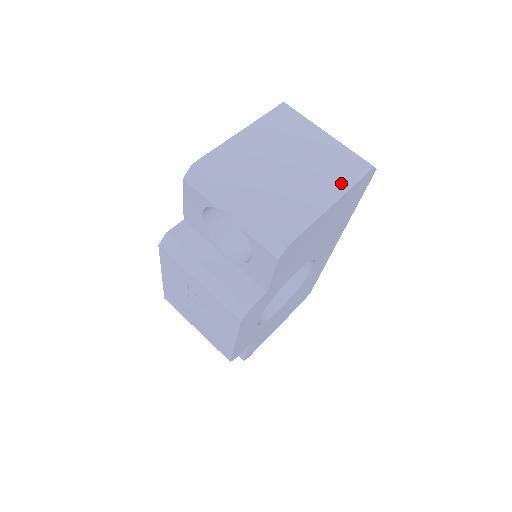
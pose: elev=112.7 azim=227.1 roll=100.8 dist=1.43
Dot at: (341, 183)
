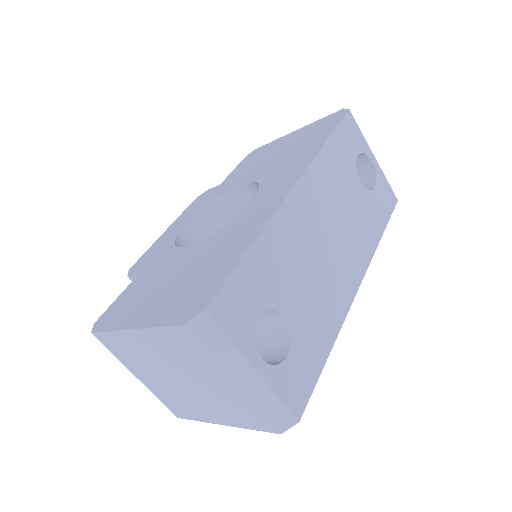
Dot at: (234, 421)
